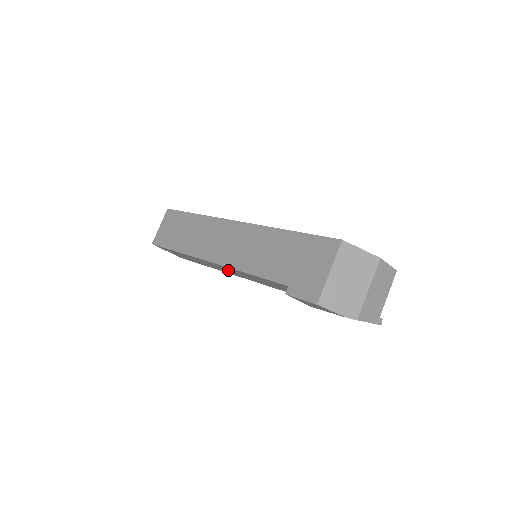
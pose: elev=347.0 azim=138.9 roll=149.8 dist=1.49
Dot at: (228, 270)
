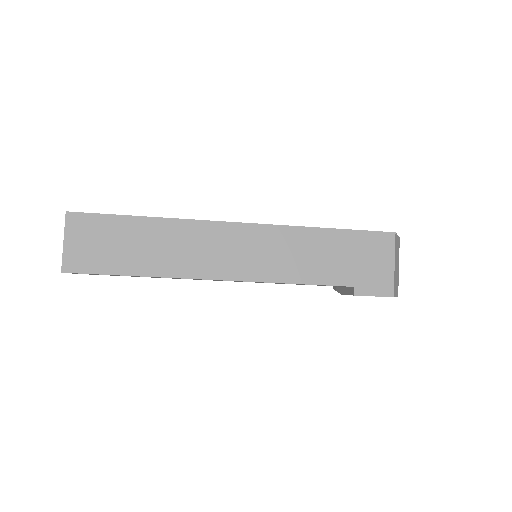
Dot at: occluded
